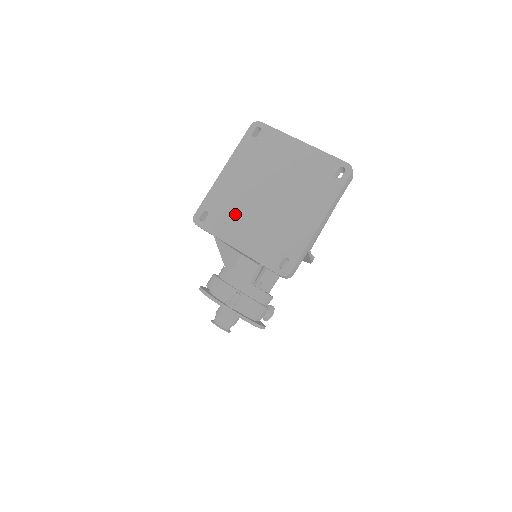
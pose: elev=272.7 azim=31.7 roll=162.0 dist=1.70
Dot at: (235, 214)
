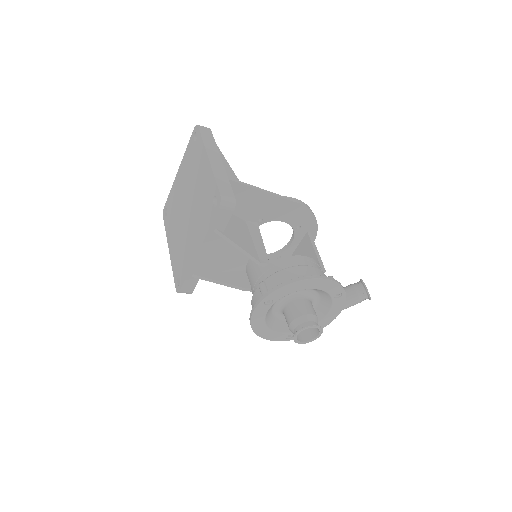
Dot at: (185, 247)
